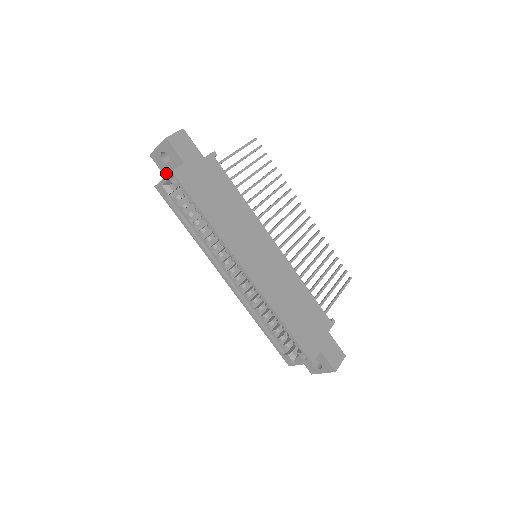
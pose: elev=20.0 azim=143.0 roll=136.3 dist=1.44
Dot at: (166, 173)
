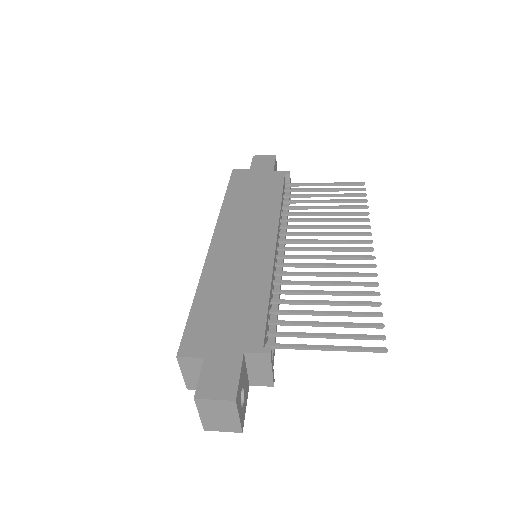
Dot at: occluded
